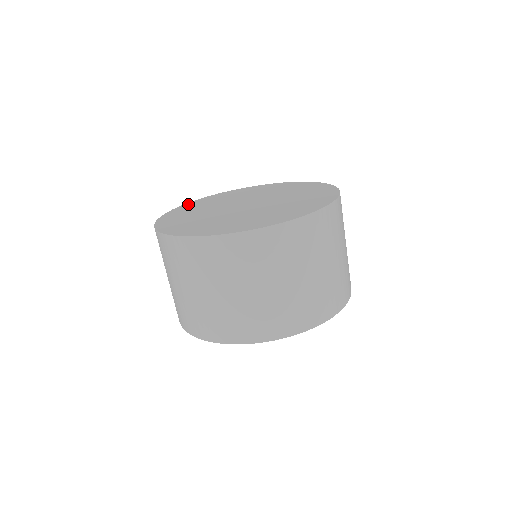
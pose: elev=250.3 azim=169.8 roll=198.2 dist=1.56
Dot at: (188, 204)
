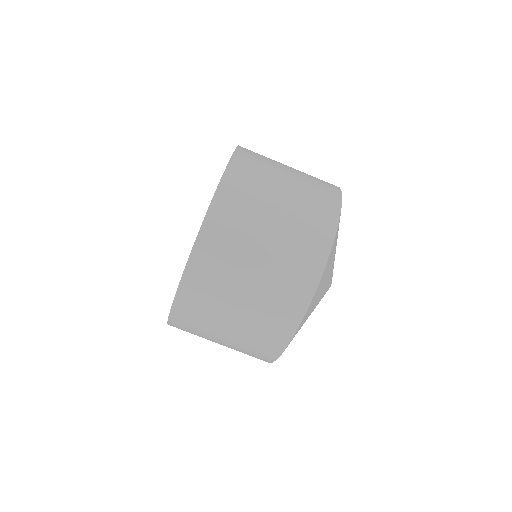
Dot at: occluded
